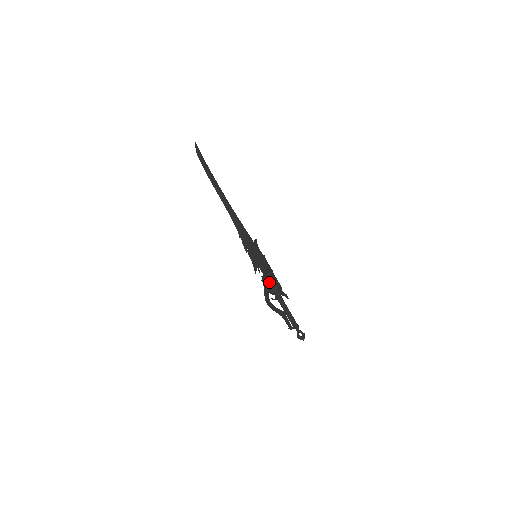
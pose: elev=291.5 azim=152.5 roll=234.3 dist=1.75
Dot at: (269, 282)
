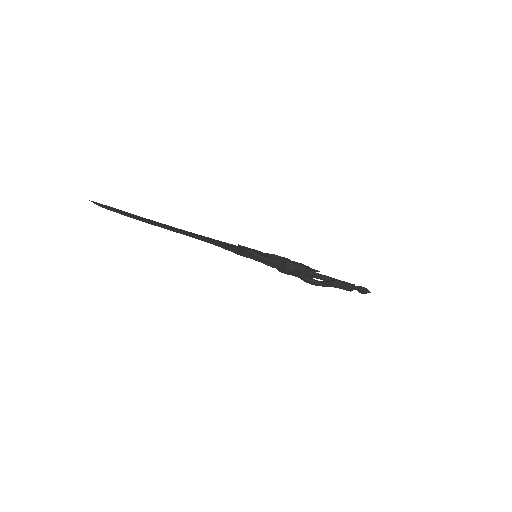
Dot at: (293, 266)
